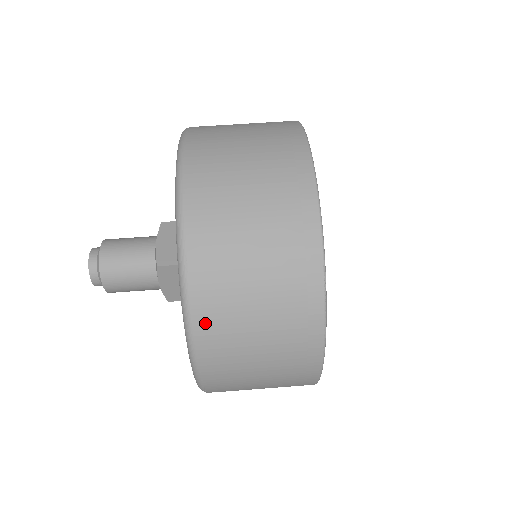
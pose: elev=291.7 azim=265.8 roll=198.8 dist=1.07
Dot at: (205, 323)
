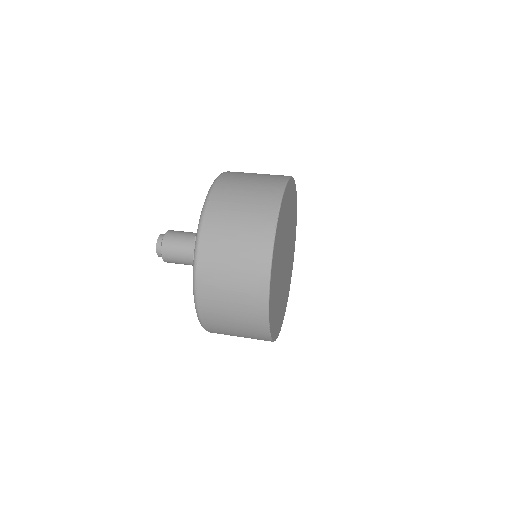
Dot at: (209, 226)
